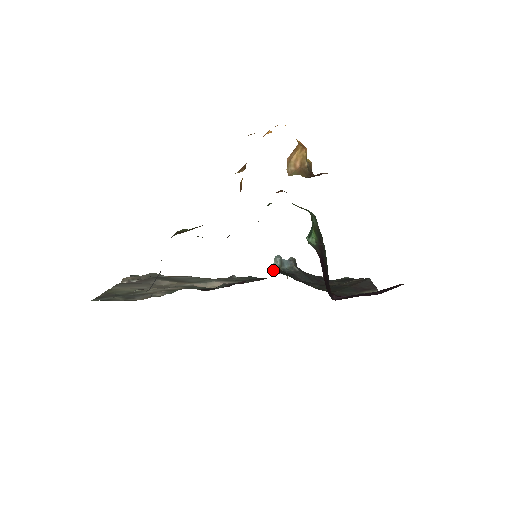
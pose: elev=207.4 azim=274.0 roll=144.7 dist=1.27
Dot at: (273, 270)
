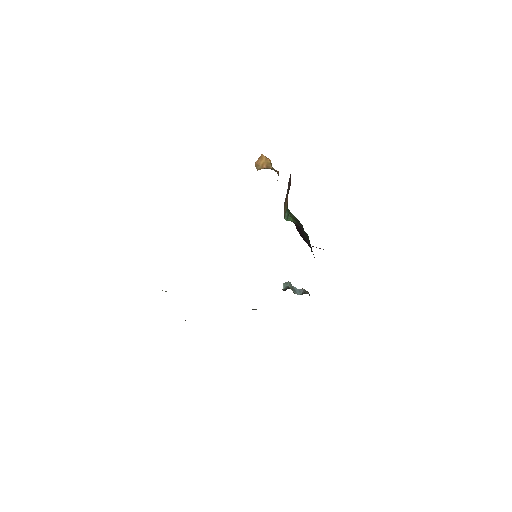
Dot at: (283, 289)
